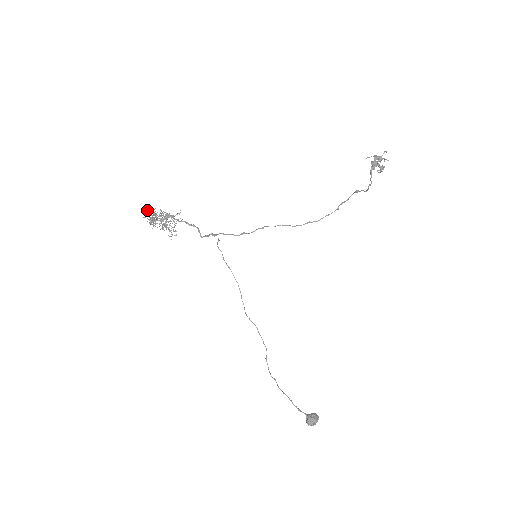
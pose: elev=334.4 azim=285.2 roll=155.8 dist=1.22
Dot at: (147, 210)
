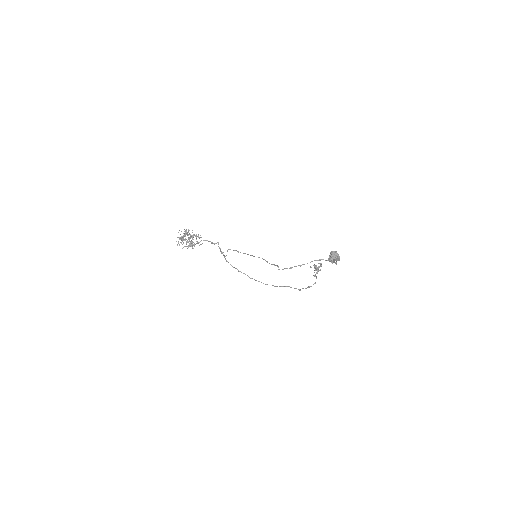
Dot at: occluded
